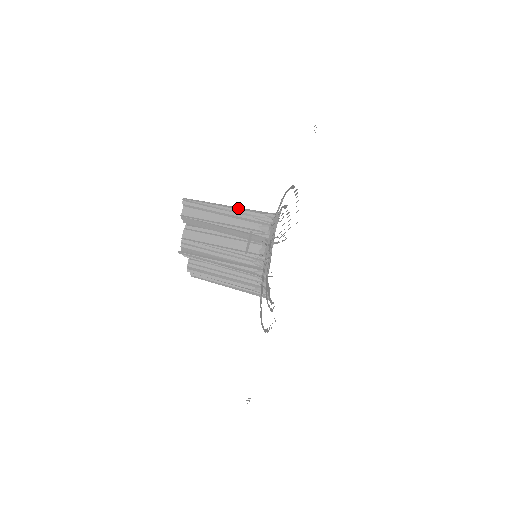
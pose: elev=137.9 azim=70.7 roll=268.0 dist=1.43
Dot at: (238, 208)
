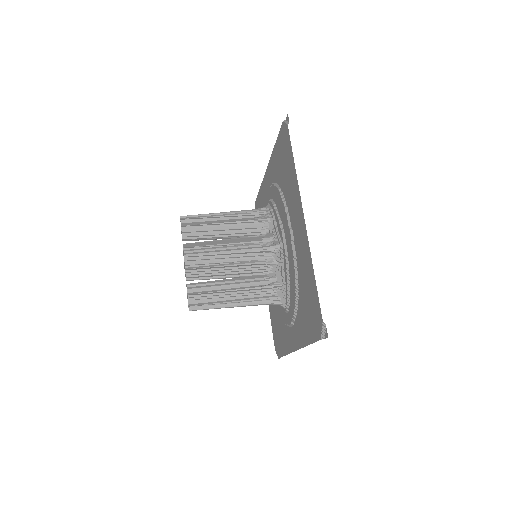
Dot at: (233, 212)
